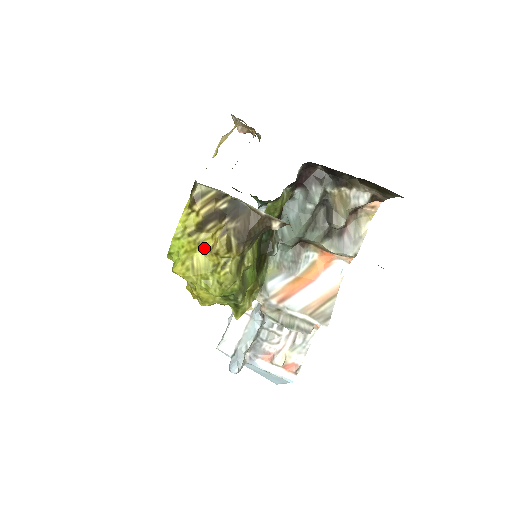
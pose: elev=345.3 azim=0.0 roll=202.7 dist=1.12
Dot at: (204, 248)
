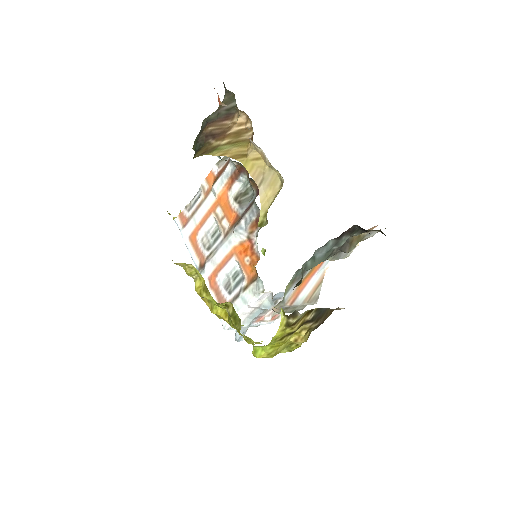
Dot at: (287, 341)
